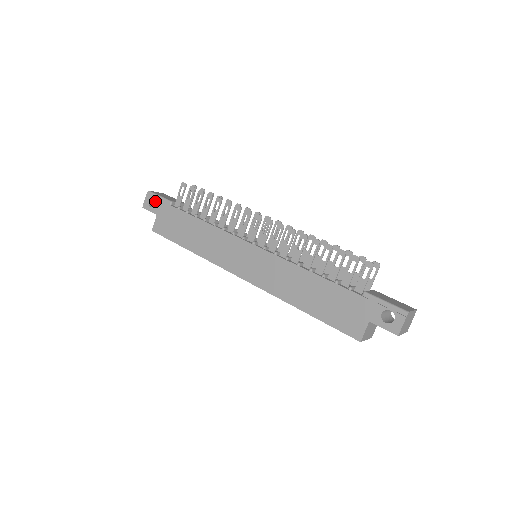
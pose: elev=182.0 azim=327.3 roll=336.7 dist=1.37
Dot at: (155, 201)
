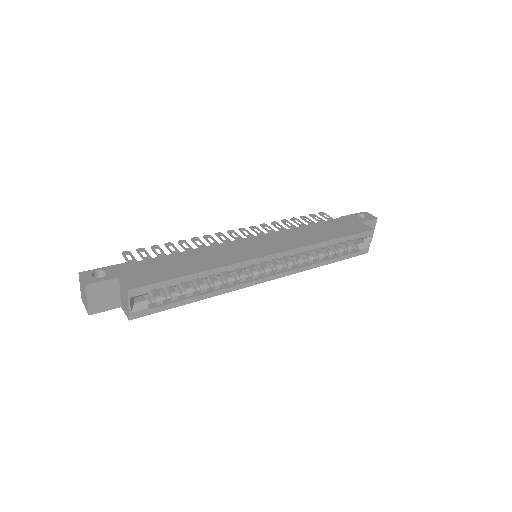
Dot at: occluded
